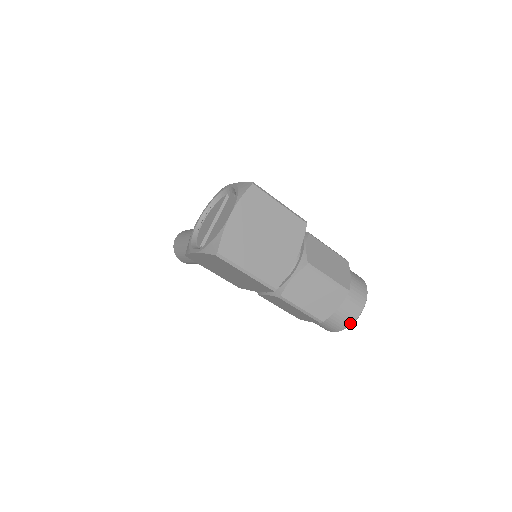
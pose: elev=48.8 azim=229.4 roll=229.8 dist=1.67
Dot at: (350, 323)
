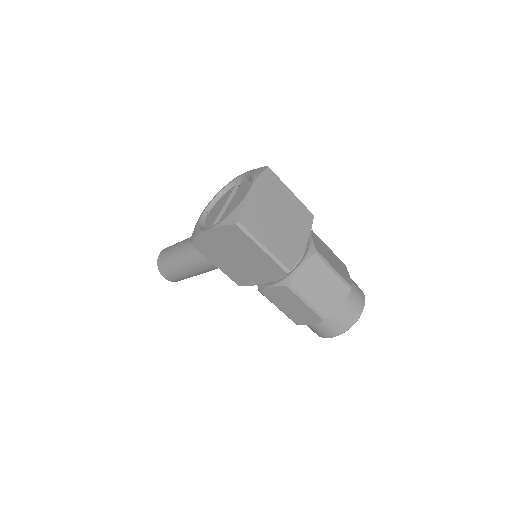
Dot at: (351, 324)
